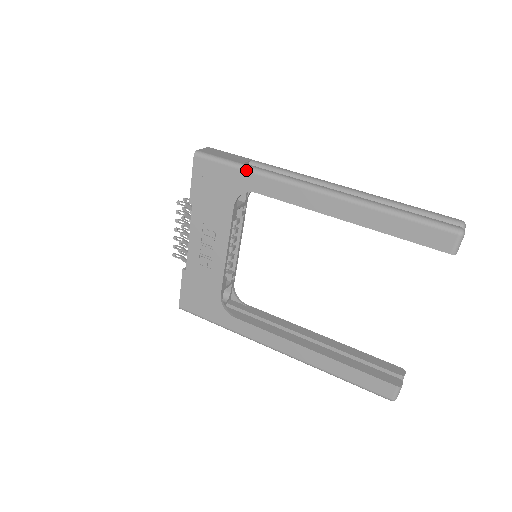
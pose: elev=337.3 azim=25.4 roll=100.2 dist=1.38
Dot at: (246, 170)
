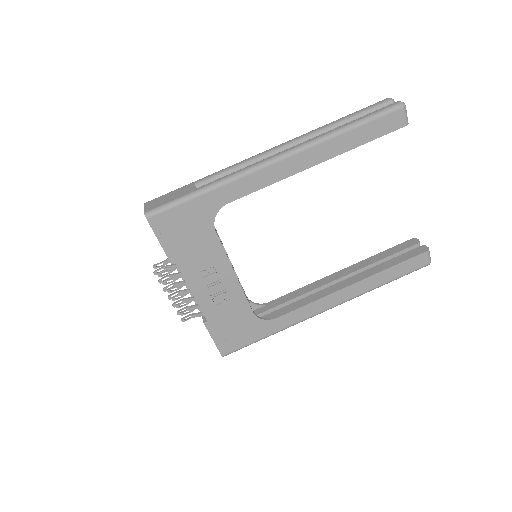
Dot at: (206, 192)
